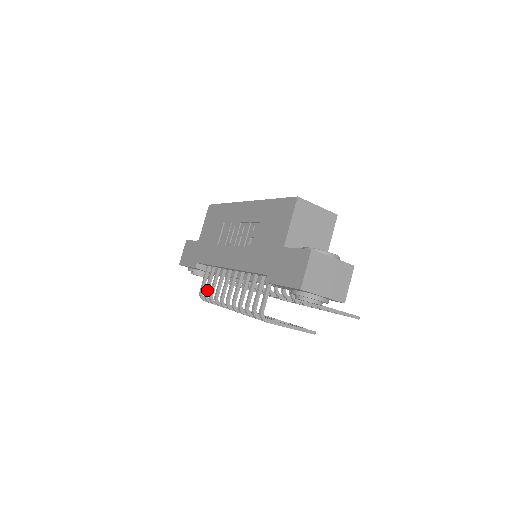
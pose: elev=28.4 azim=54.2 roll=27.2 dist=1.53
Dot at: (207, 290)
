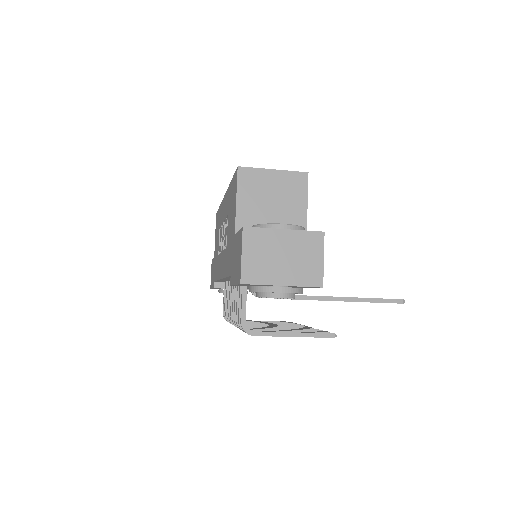
Dot at: (225, 310)
